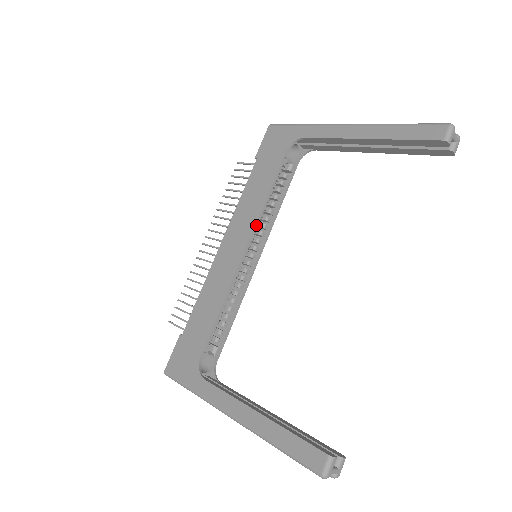
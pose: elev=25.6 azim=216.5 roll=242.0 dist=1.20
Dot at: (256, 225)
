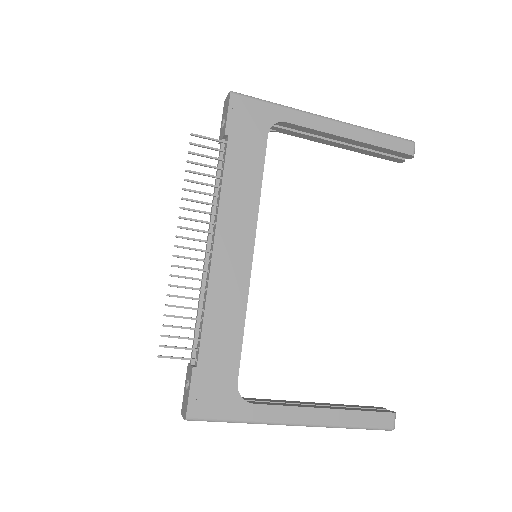
Dot at: occluded
